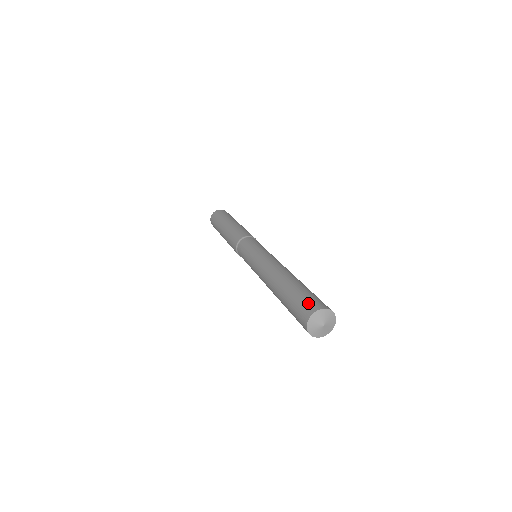
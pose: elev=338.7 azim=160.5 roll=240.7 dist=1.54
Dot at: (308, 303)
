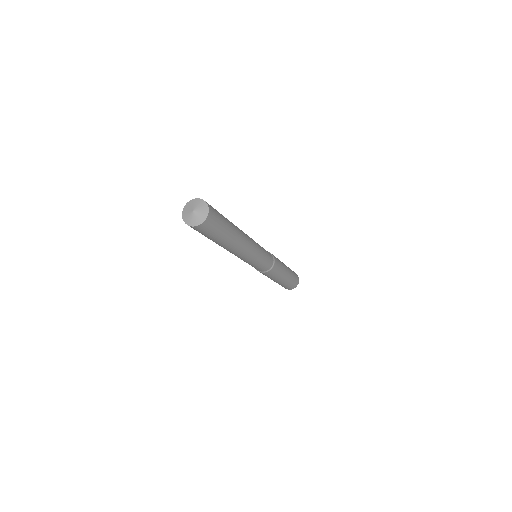
Dot at: occluded
